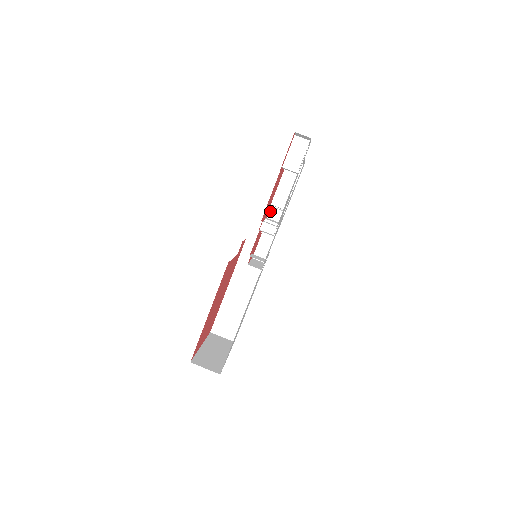
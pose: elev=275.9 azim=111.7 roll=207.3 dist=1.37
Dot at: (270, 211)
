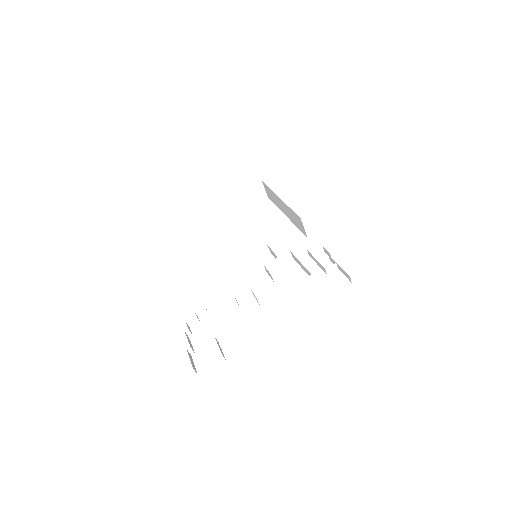
Dot at: occluded
